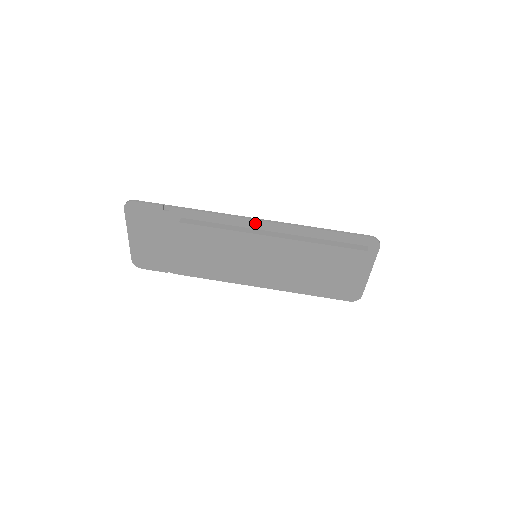
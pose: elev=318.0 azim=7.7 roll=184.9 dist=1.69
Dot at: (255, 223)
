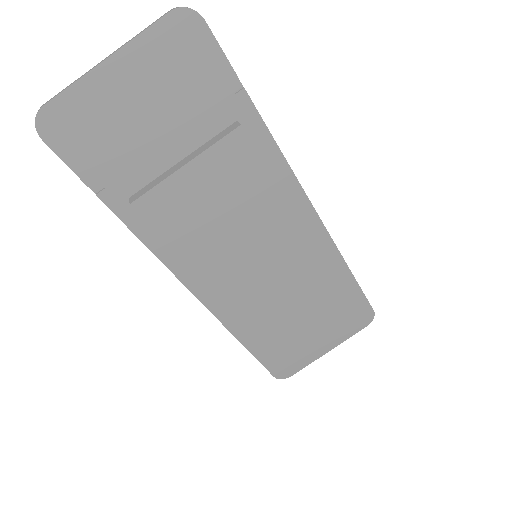
Dot at: (308, 212)
